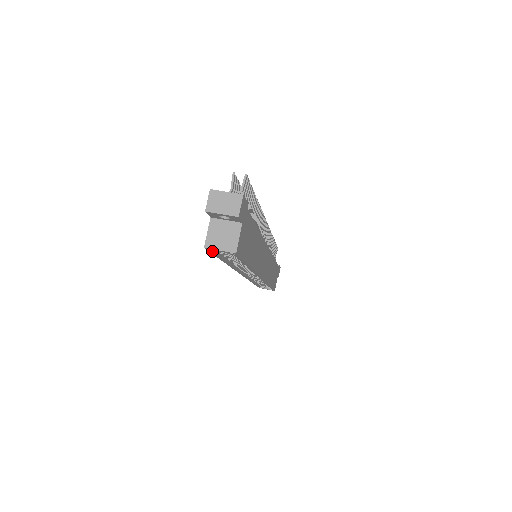
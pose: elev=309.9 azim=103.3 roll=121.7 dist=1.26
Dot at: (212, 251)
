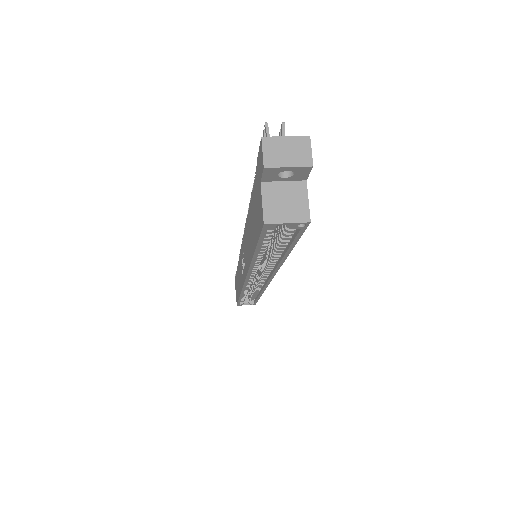
Dot at: (266, 231)
